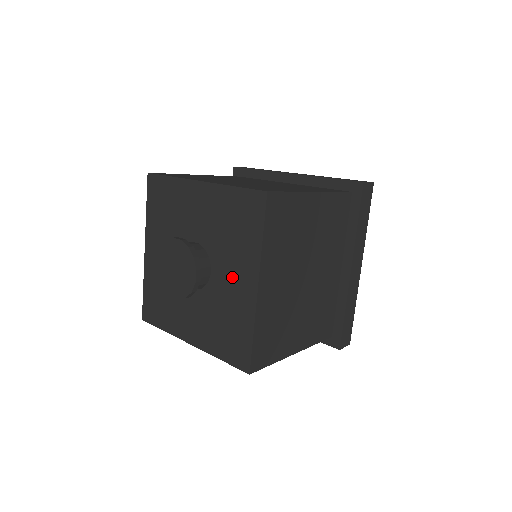
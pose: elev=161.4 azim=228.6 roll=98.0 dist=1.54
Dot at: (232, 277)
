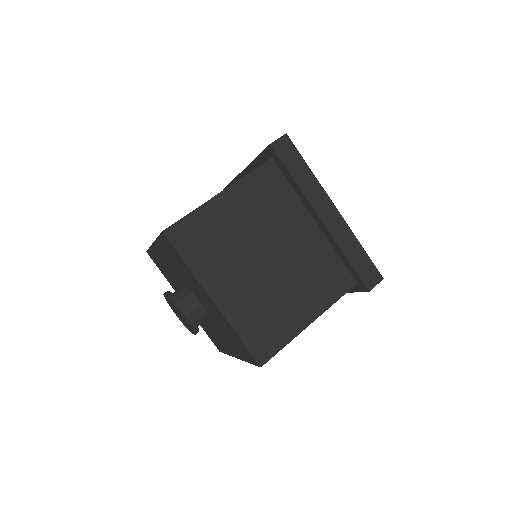
Dot at: (204, 300)
